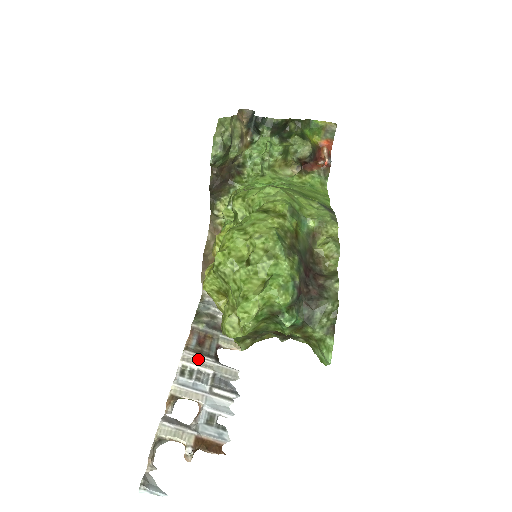
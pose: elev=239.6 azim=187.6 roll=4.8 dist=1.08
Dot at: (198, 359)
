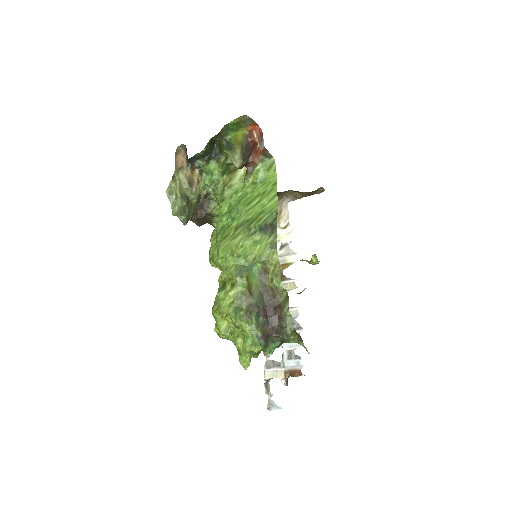
Dot at: occluded
